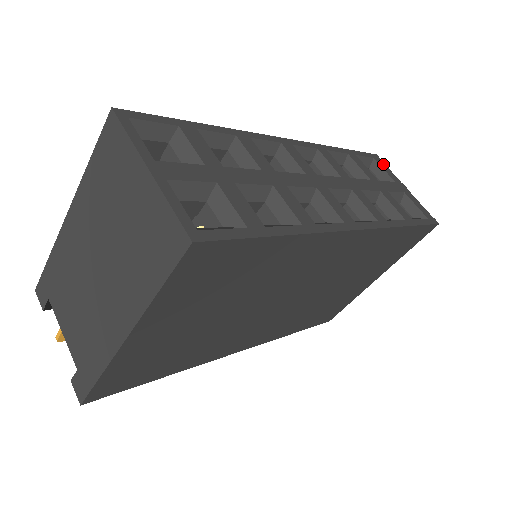
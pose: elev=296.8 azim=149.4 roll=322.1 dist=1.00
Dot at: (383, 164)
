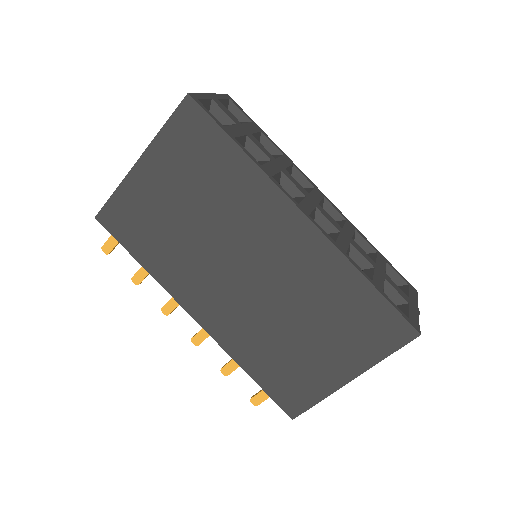
Dot at: (415, 294)
